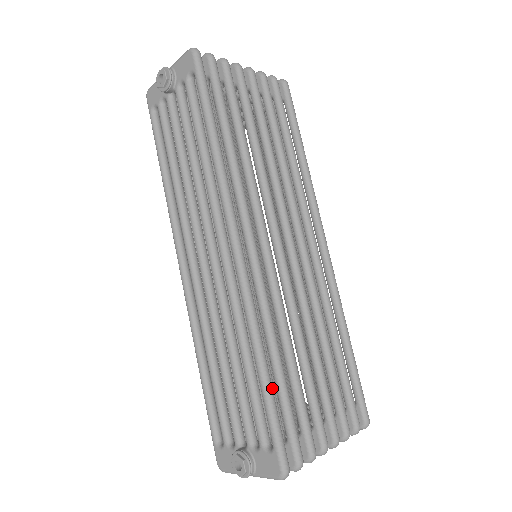
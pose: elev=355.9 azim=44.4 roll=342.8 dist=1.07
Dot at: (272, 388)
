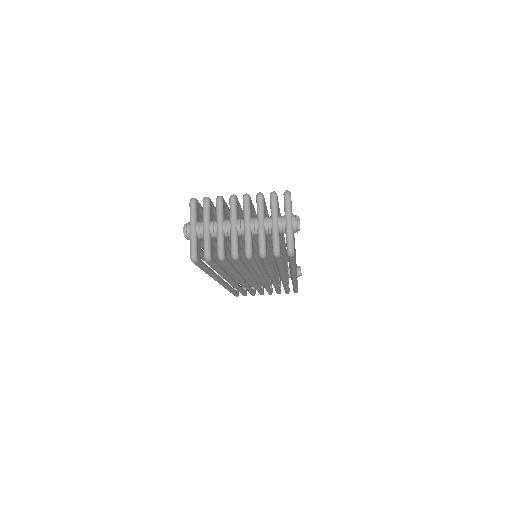
Dot at: occluded
